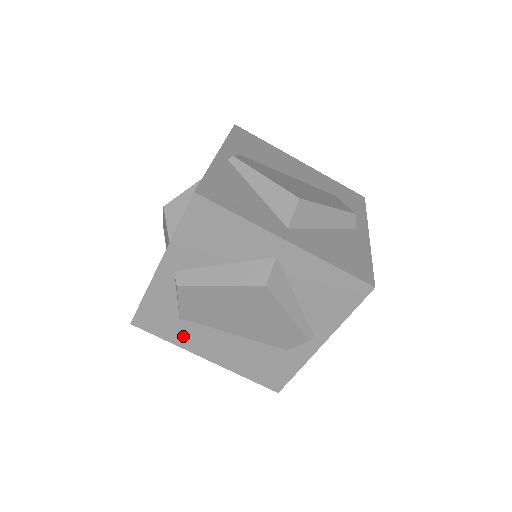
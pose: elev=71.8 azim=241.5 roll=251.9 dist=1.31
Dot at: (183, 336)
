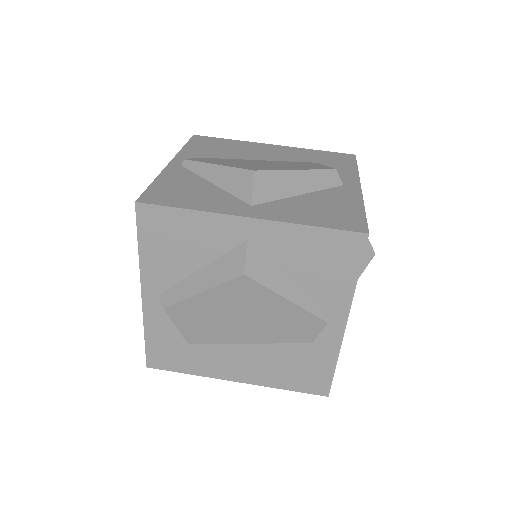
Dot at: (201, 363)
